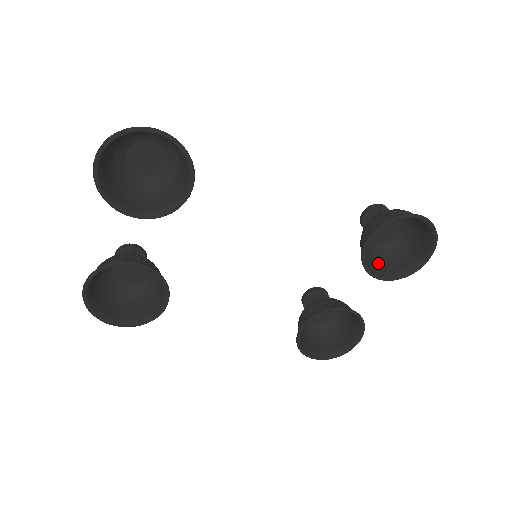
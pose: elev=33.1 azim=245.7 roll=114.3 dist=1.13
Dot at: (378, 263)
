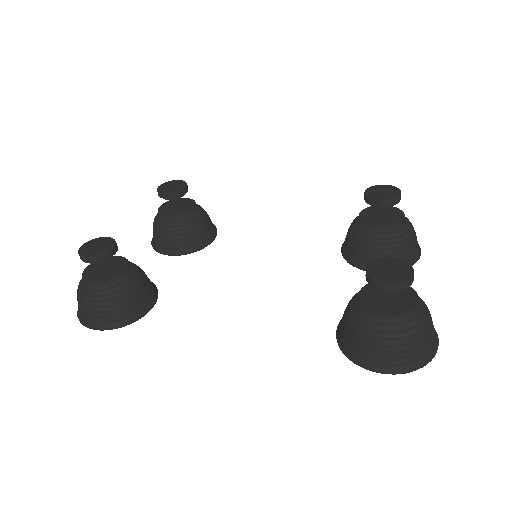
Dot at: occluded
